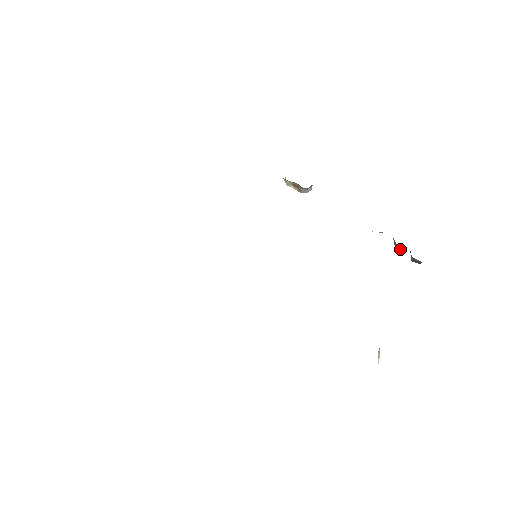
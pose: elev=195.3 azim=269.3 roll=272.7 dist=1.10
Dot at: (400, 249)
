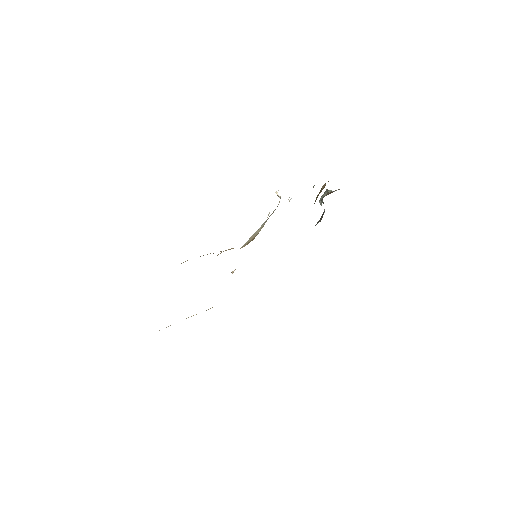
Dot at: (321, 205)
